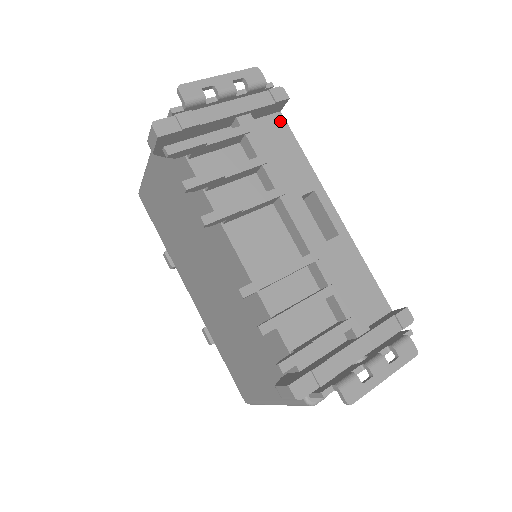
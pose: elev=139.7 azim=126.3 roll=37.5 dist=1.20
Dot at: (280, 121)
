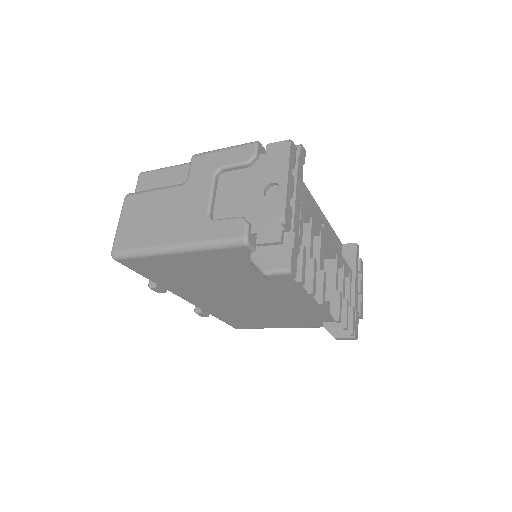
Dot at: occluded
